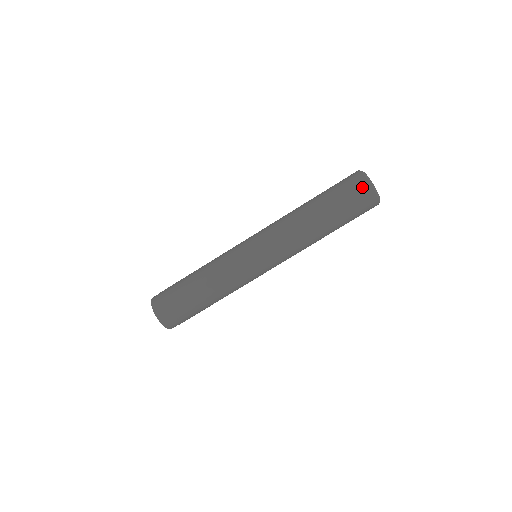
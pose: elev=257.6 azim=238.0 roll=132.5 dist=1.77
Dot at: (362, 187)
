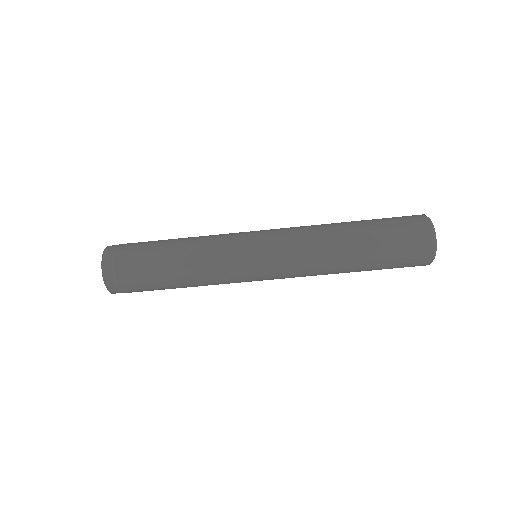
Dot at: (421, 228)
